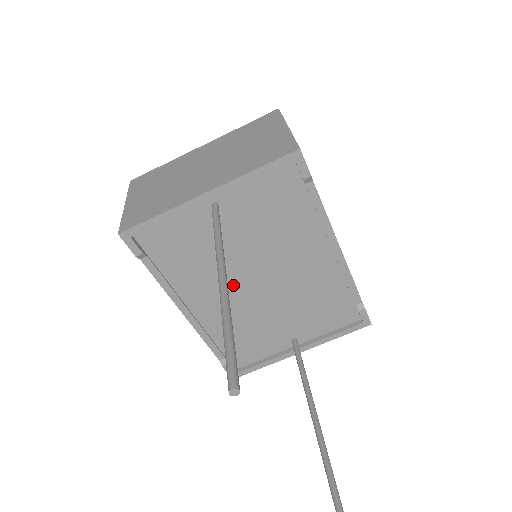
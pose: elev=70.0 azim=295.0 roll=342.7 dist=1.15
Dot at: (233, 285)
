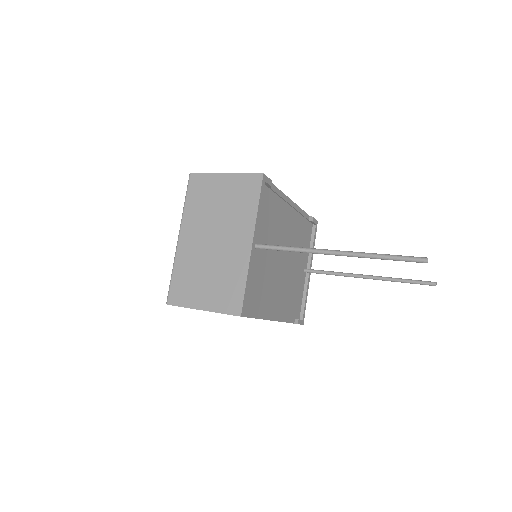
Dot at: (278, 277)
